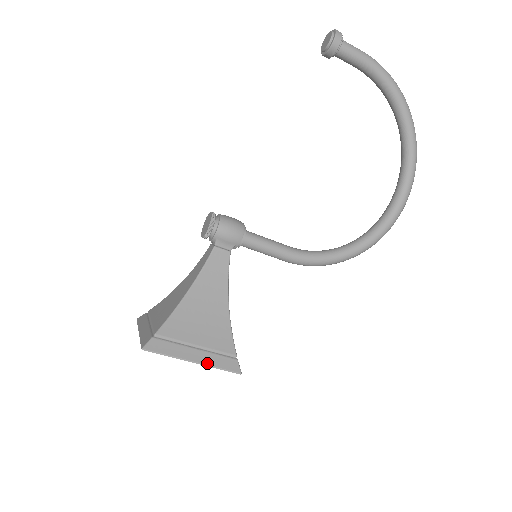
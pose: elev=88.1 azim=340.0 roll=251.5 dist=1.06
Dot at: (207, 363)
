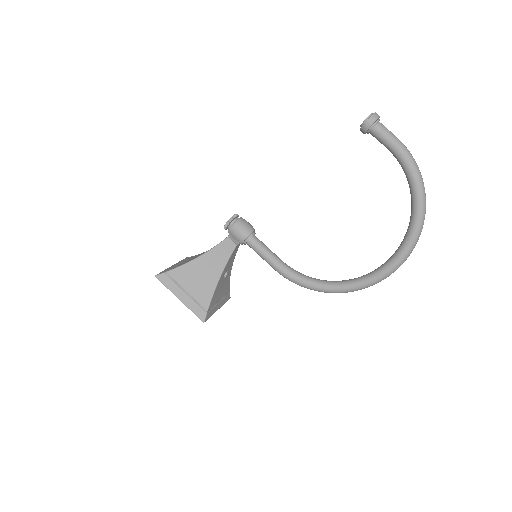
Dot at: (187, 304)
